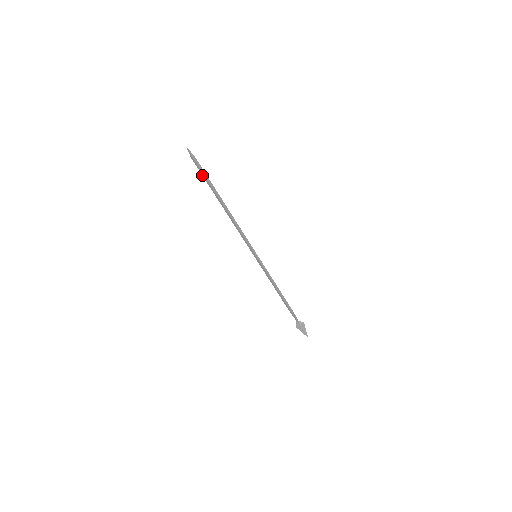
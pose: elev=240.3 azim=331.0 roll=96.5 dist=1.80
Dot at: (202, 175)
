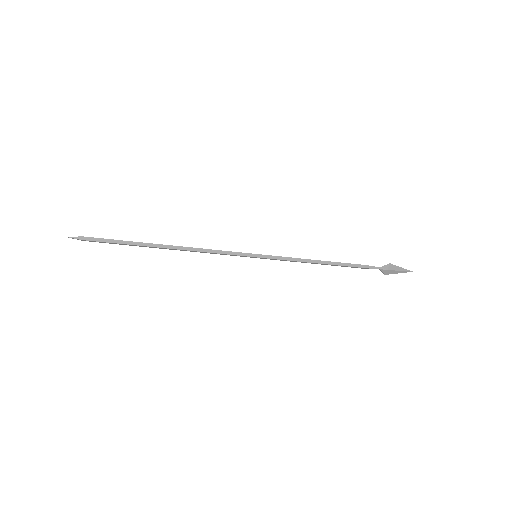
Dot at: occluded
